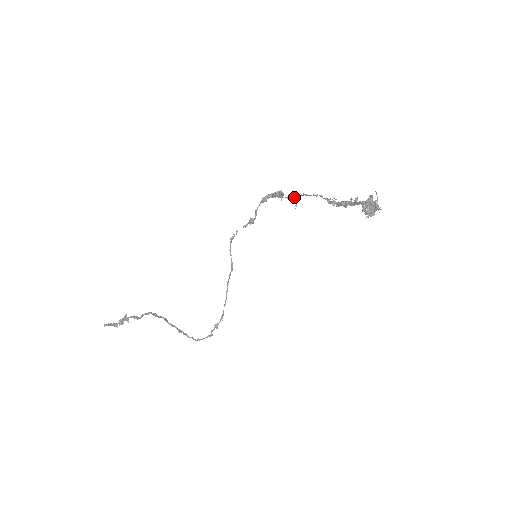
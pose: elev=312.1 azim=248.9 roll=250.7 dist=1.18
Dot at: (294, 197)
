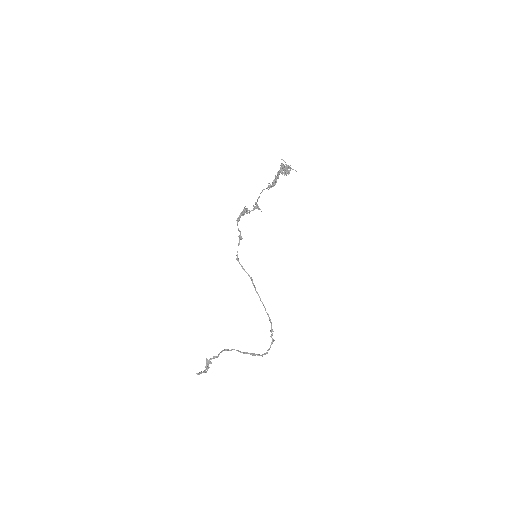
Dot at: (255, 206)
